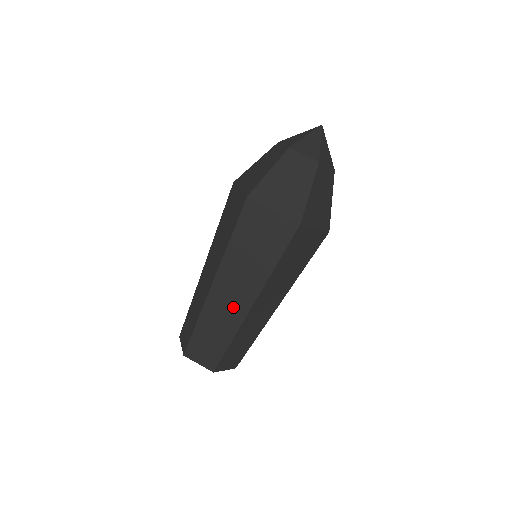
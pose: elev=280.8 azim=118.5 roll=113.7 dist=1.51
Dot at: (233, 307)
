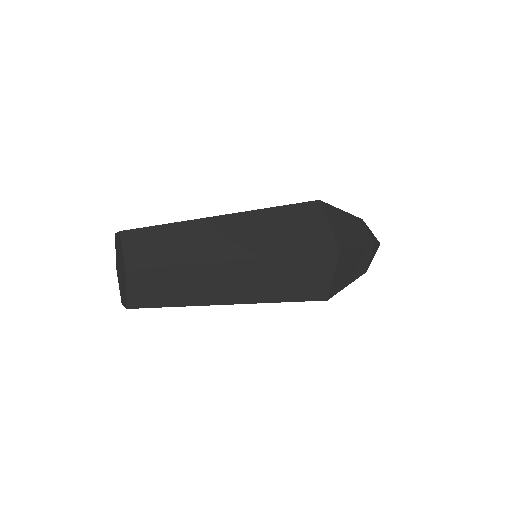
Dot at: (220, 244)
